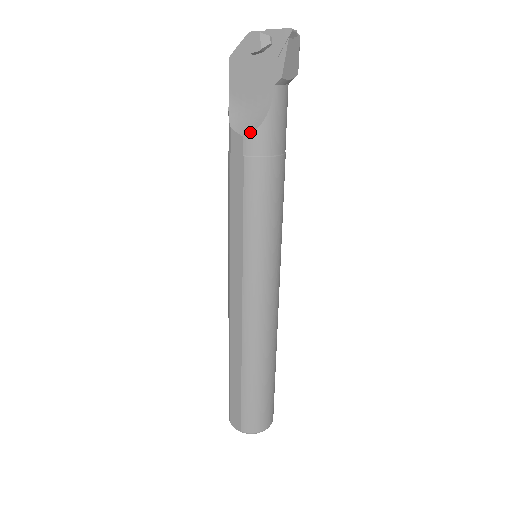
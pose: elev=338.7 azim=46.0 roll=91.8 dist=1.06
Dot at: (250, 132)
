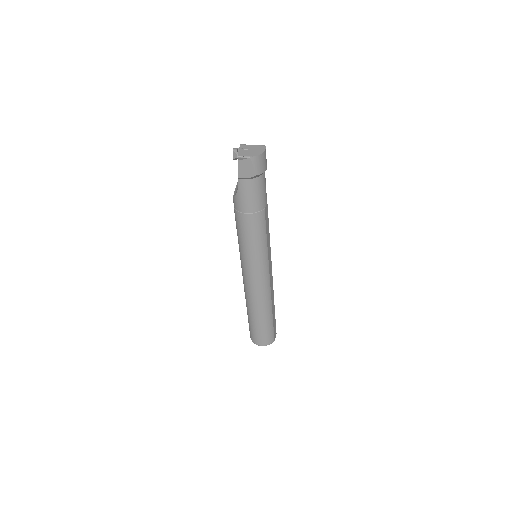
Dot at: (234, 196)
